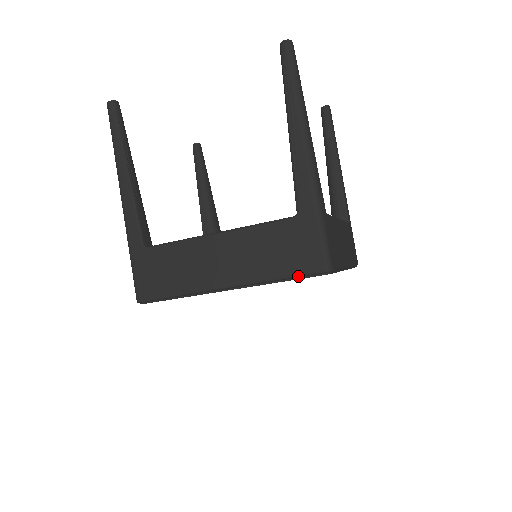
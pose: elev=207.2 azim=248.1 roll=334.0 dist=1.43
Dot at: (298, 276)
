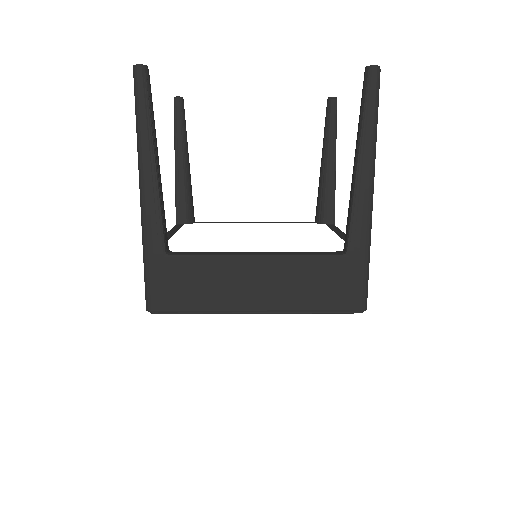
Dot at: (335, 311)
